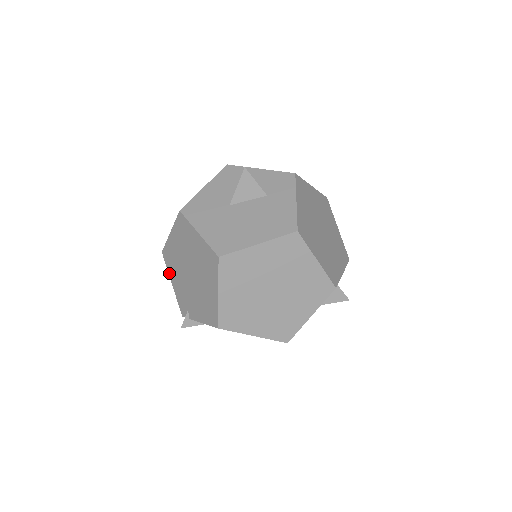
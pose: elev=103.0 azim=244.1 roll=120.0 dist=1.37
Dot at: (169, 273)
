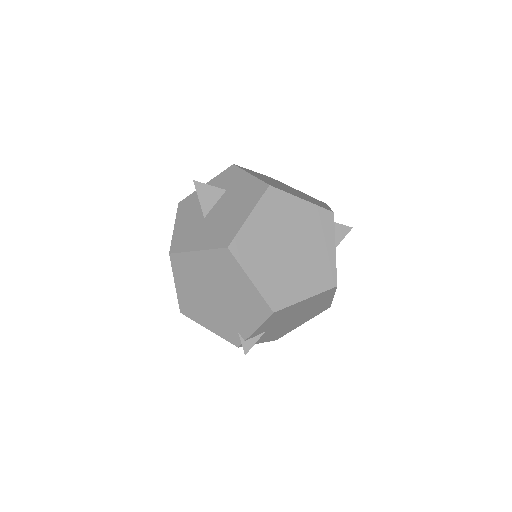
Dot at: (199, 323)
